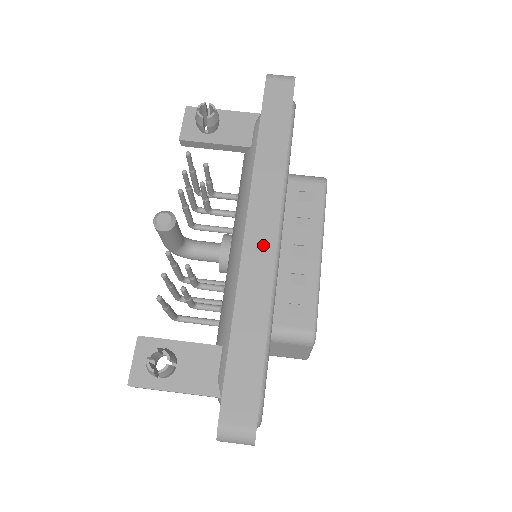
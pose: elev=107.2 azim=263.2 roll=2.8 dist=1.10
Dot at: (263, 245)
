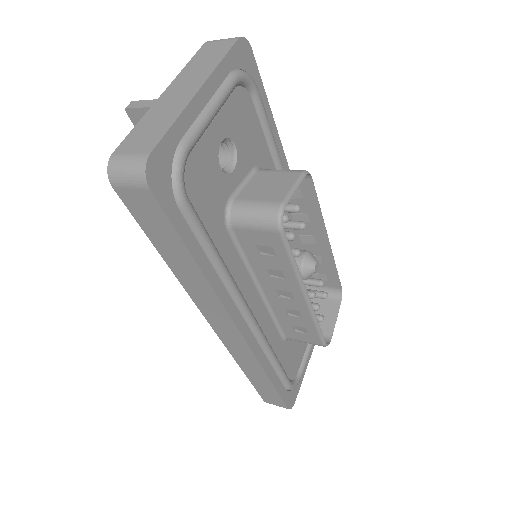
Dot at: occluded
